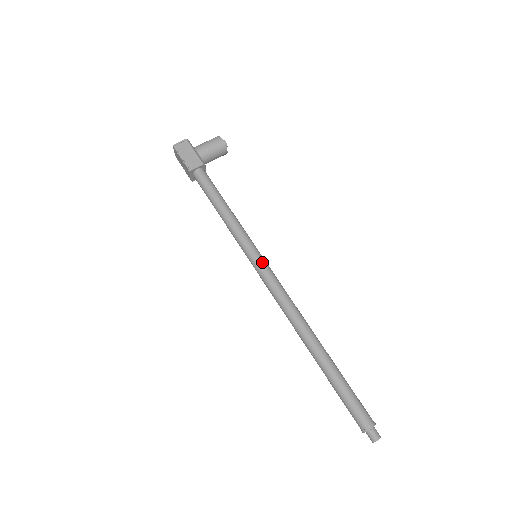
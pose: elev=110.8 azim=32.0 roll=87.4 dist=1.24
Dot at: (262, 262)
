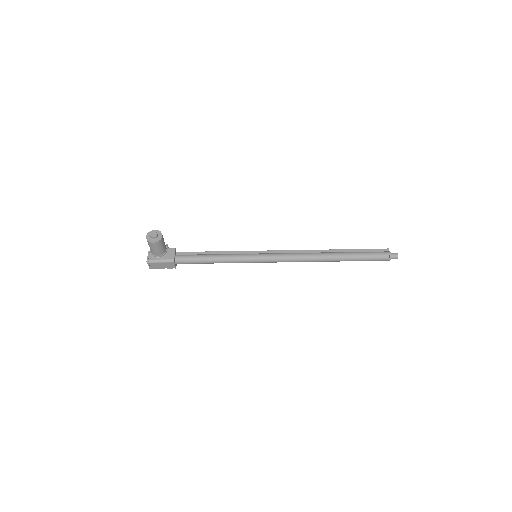
Dot at: (264, 261)
